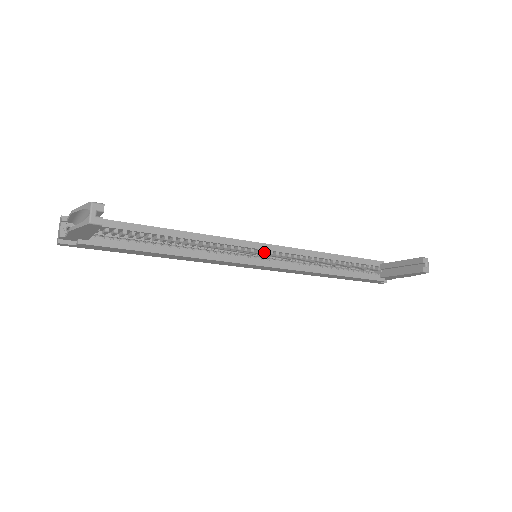
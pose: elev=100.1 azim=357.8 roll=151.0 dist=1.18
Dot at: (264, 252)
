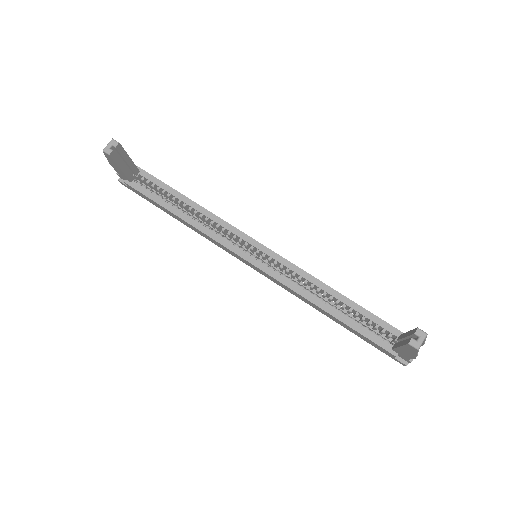
Dot at: (263, 254)
